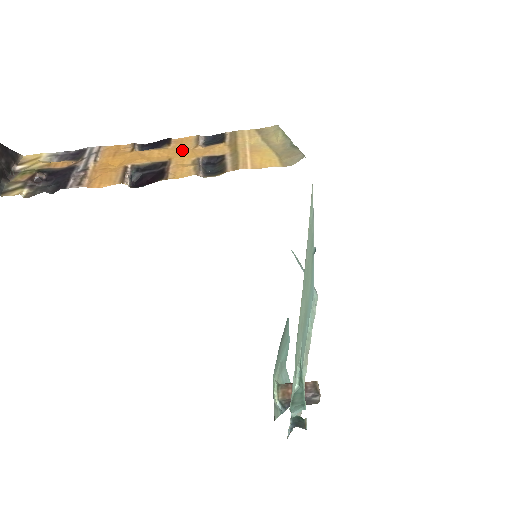
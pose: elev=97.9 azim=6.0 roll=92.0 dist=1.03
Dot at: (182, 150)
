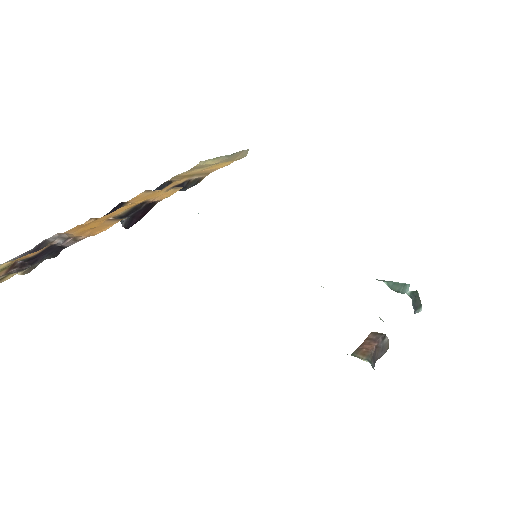
Dot at: (145, 197)
